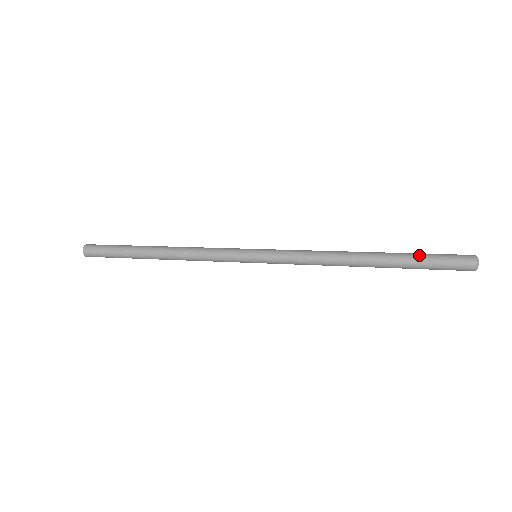
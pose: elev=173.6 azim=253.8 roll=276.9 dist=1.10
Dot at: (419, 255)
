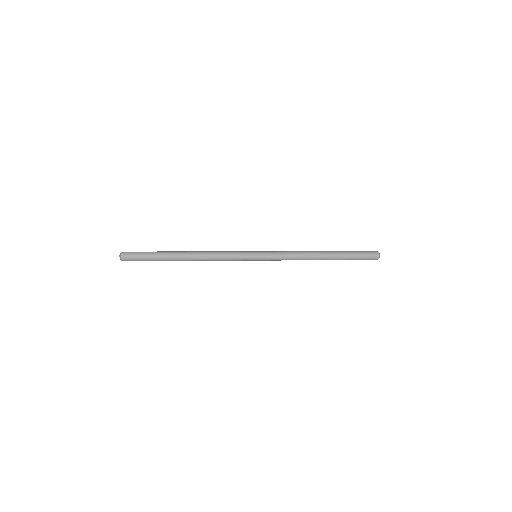
Dot at: (352, 254)
